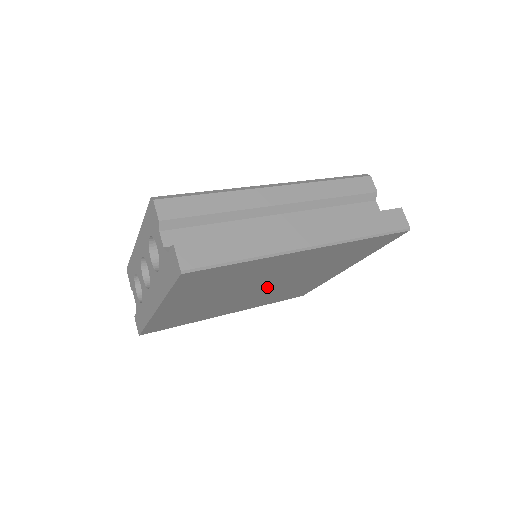
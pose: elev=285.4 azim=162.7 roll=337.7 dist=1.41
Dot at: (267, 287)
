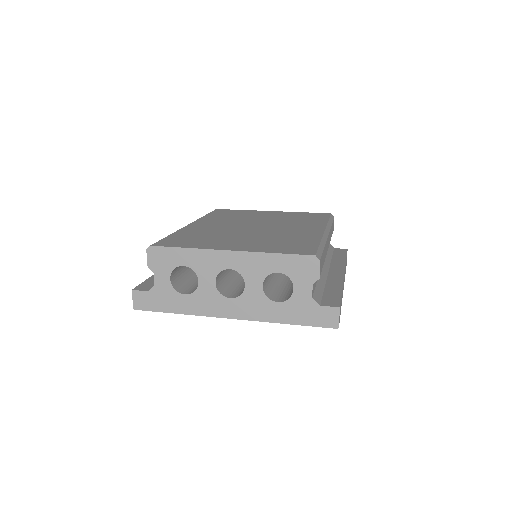
Dot at: occluded
